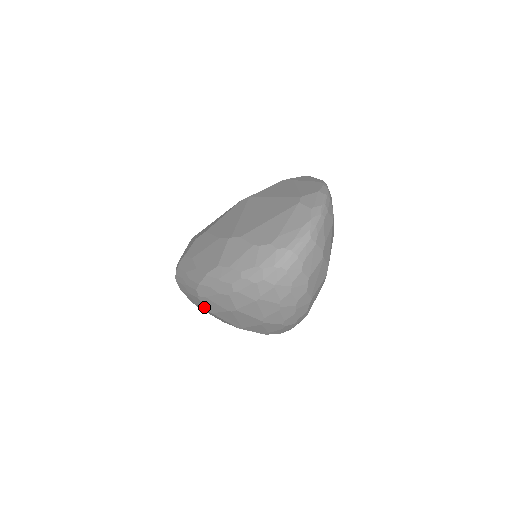
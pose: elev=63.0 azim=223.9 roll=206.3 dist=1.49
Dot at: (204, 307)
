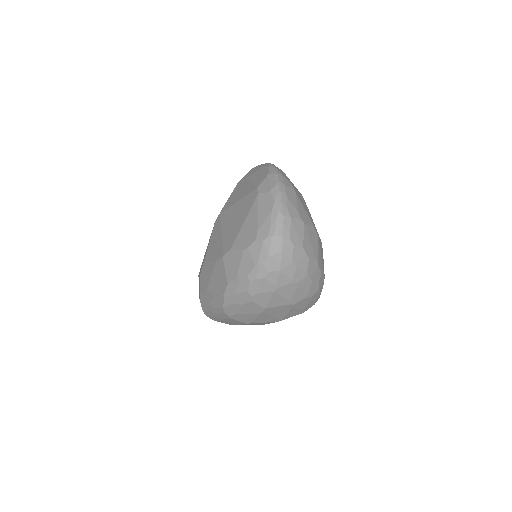
Dot at: (240, 322)
